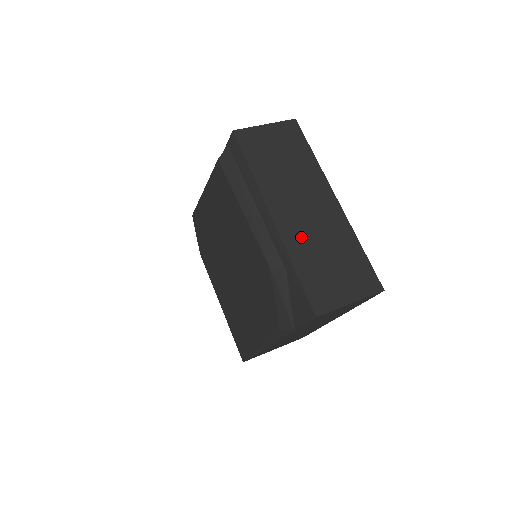
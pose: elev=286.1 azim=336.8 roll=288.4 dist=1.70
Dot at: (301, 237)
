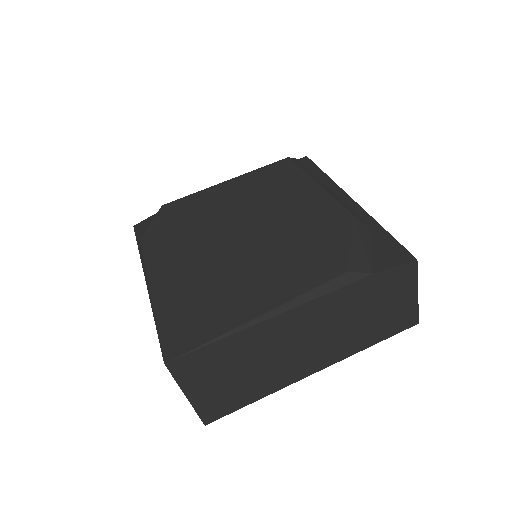
Dot at: occluded
